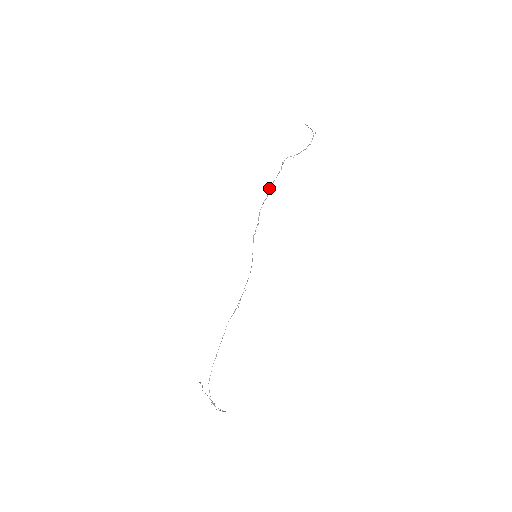
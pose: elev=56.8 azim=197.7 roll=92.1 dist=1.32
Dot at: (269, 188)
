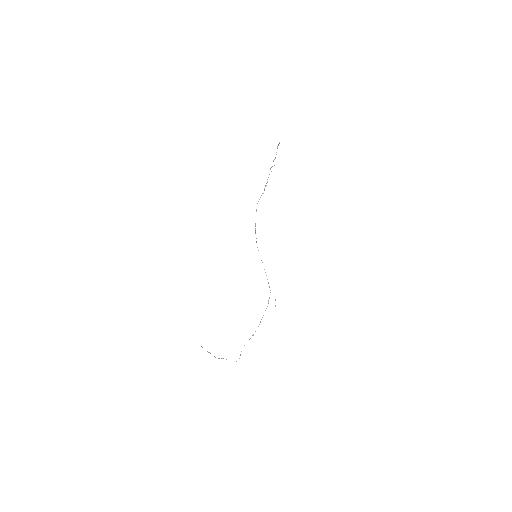
Dot at: occluded
